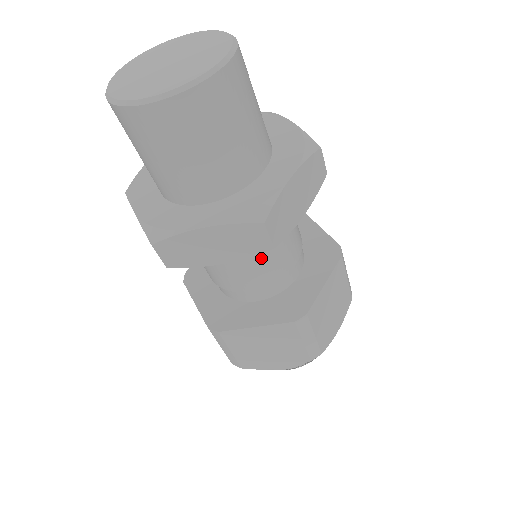
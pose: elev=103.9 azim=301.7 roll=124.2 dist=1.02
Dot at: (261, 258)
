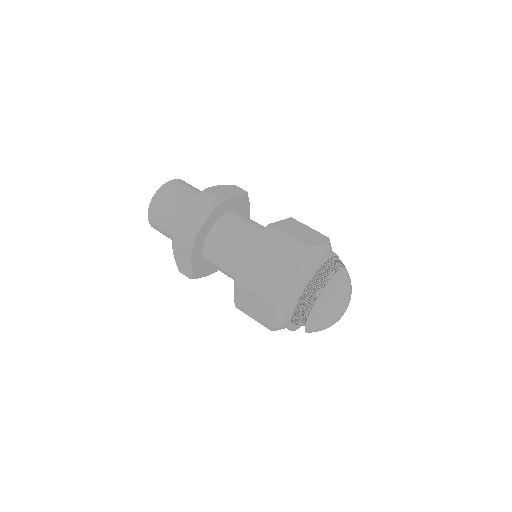
Dot at: (235, 228)
